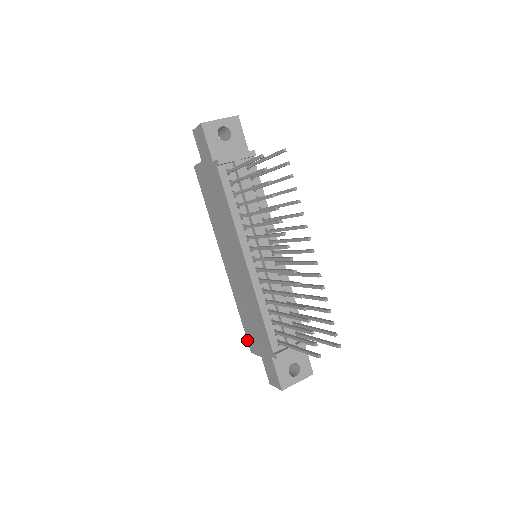
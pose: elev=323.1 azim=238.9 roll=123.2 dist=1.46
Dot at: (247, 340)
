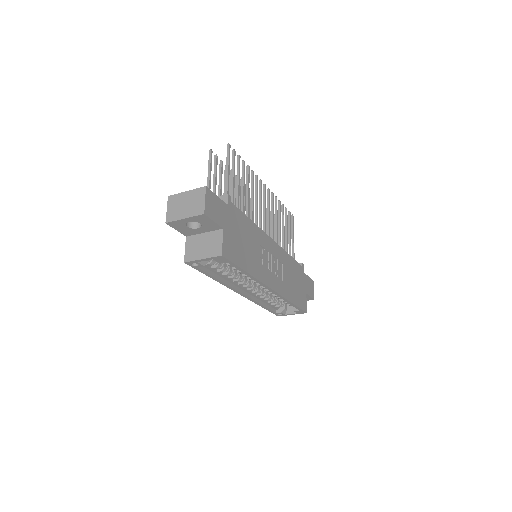
Dot at: occluded
